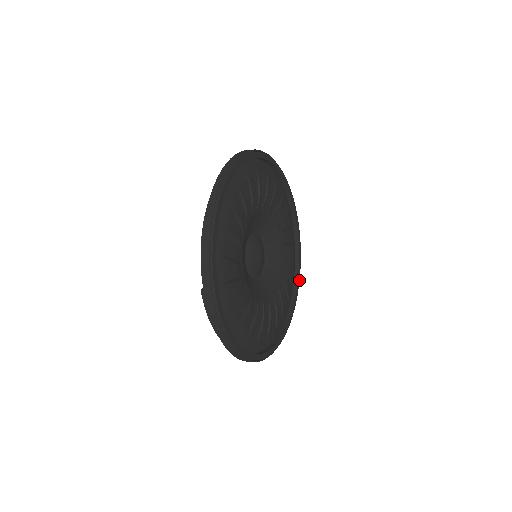
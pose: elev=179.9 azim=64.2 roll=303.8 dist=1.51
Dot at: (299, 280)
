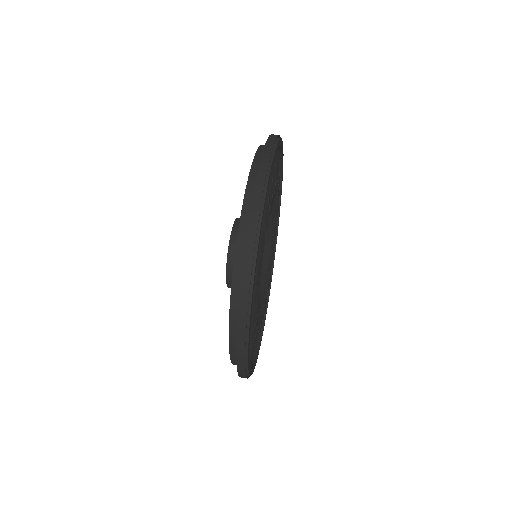
Dot at: (282, 143)
